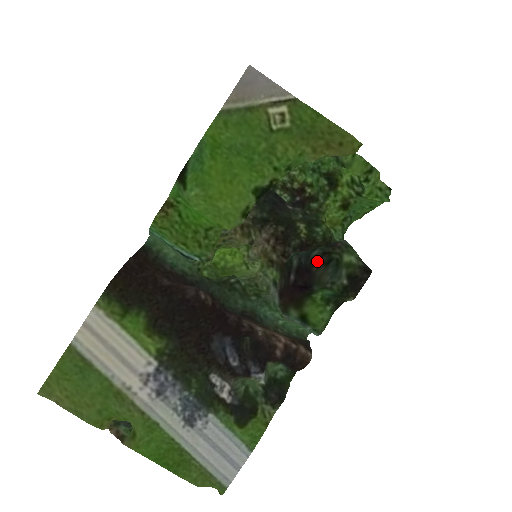
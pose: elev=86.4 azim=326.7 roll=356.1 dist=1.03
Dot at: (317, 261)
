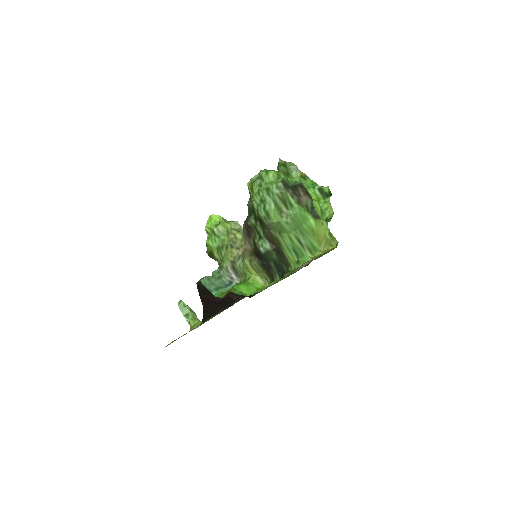
Dot at: occluded
